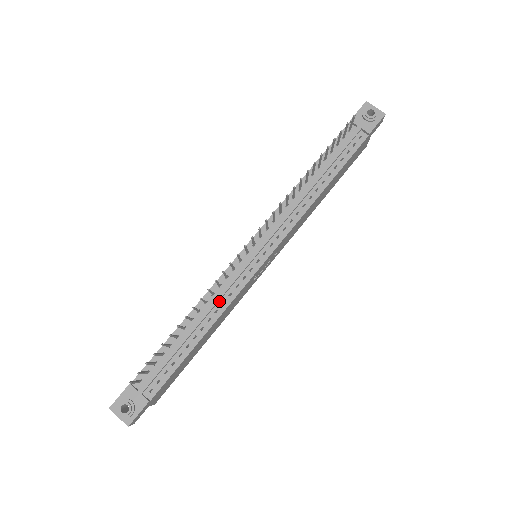
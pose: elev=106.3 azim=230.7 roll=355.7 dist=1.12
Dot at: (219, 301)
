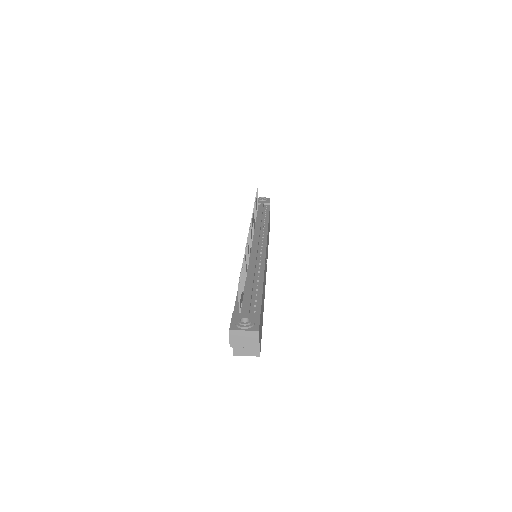
Dot at: (256, 264)
